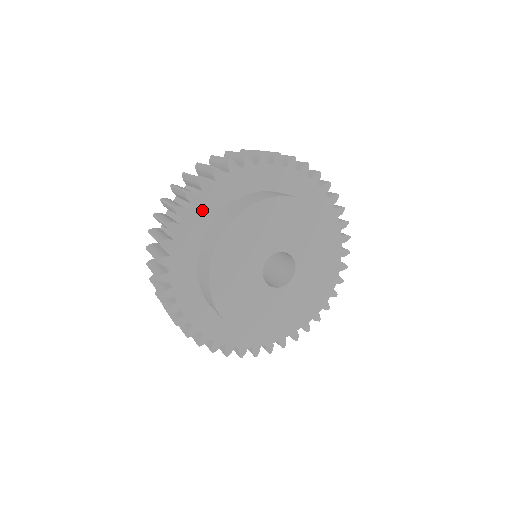
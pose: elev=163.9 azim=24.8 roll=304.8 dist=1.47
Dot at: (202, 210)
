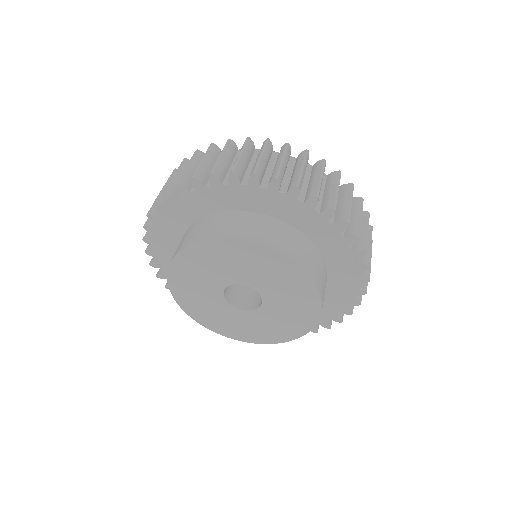
Dot at: (169, 228)
